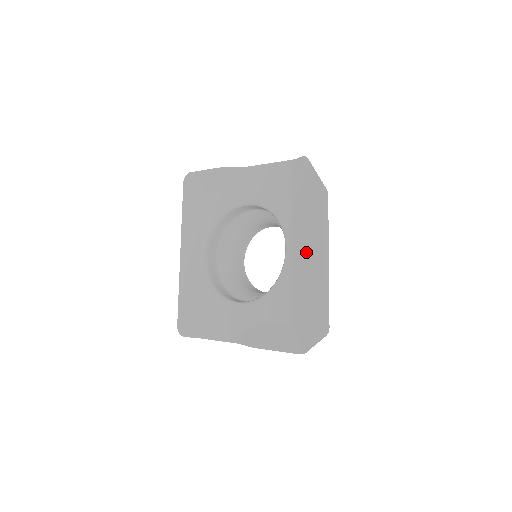
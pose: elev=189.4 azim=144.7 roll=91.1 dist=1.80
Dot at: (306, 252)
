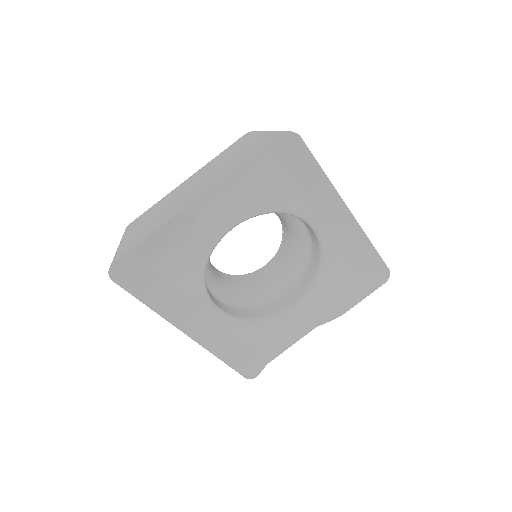
Dot at: (346, 216)
